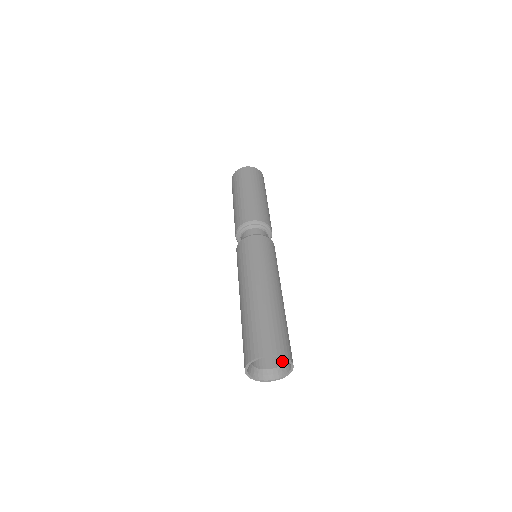
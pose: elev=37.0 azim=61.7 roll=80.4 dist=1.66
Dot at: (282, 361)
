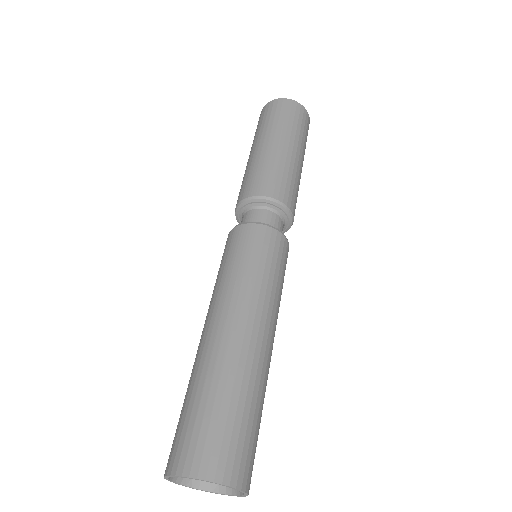
Dot at: occluded
